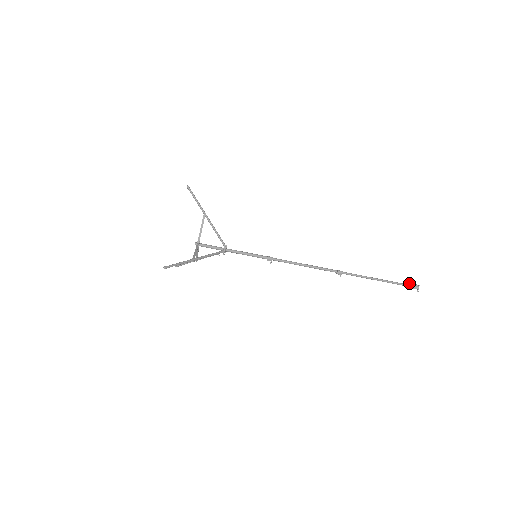
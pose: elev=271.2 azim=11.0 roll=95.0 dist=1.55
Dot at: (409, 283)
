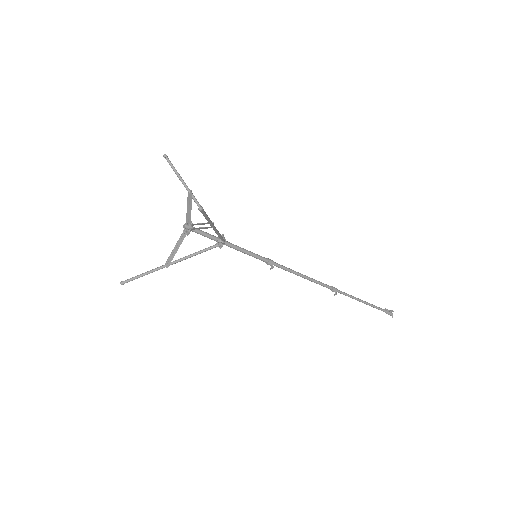
Dot at: (385, 308)
